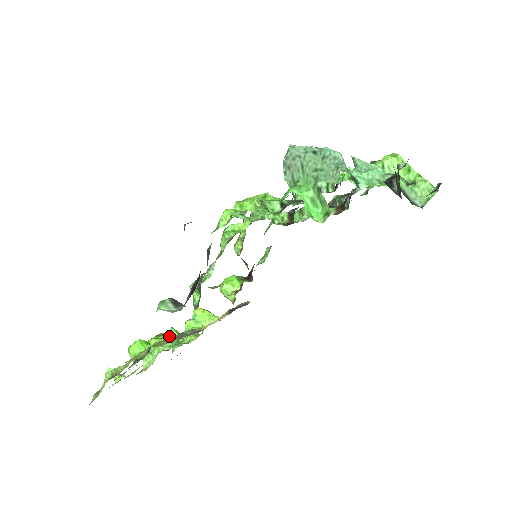
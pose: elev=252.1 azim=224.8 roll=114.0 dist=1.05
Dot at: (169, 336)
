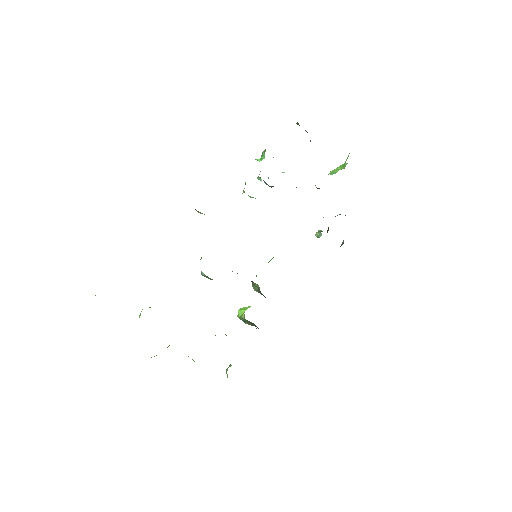
Dot at: occluded
